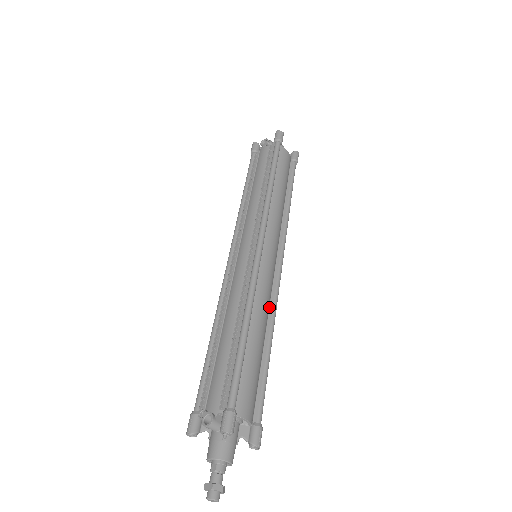
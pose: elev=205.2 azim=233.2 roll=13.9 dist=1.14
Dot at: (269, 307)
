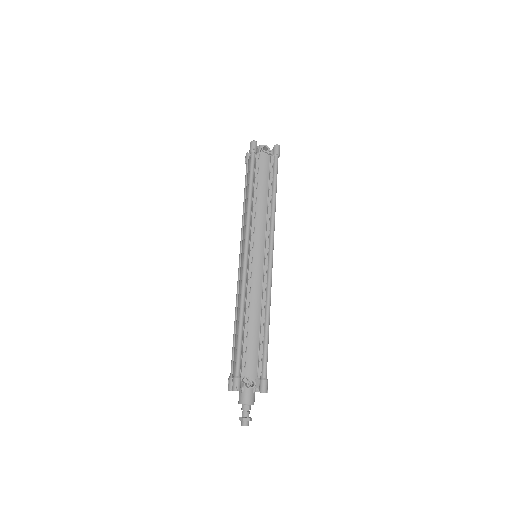
Dot at: occluded
